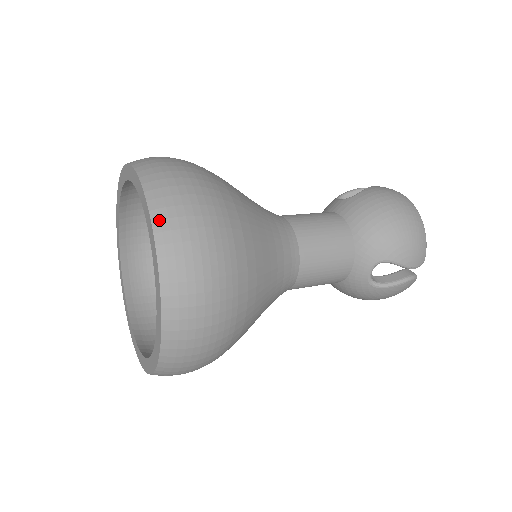
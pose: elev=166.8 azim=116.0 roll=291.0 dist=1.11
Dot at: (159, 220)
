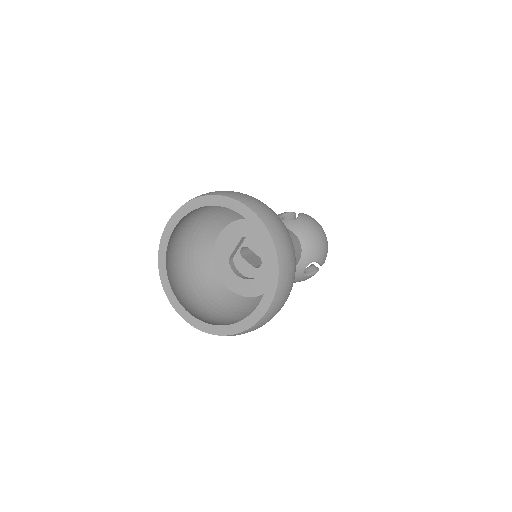
Dot at: (277, 243)
